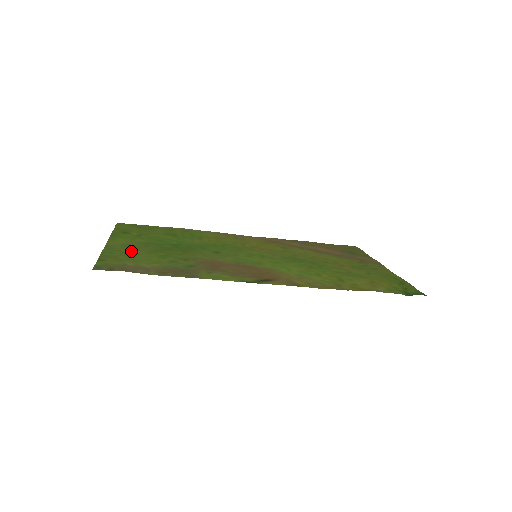
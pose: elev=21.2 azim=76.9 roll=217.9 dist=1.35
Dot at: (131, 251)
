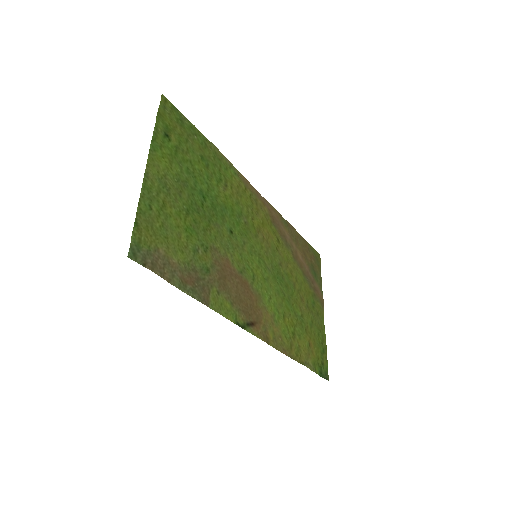
Dot at: (166, 205)
